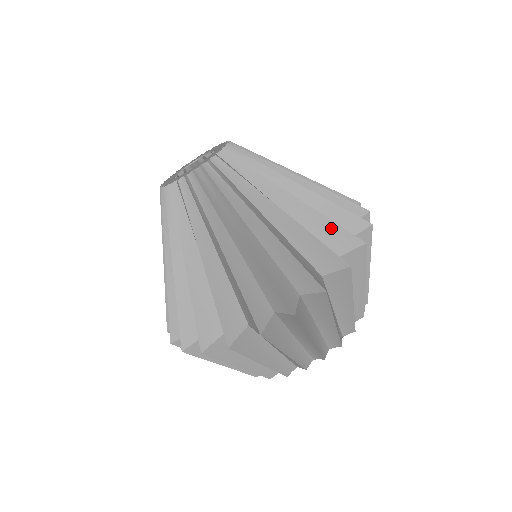
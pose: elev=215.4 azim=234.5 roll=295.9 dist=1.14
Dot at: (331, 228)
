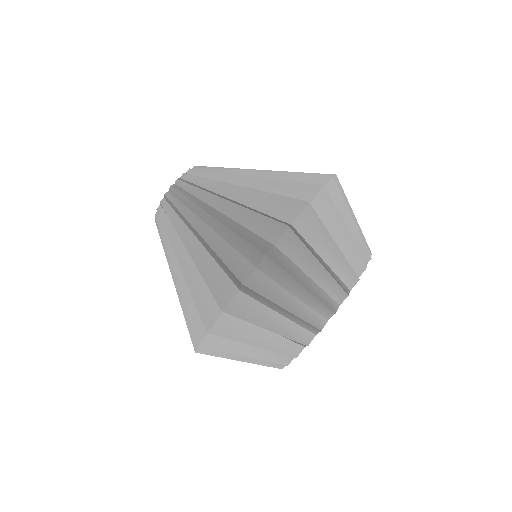
Dot at: (276, 201)
